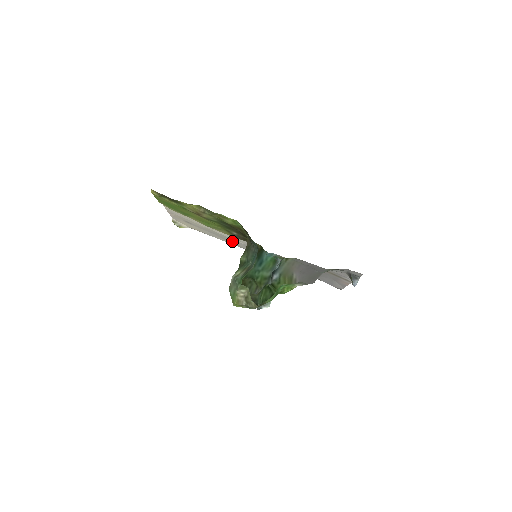
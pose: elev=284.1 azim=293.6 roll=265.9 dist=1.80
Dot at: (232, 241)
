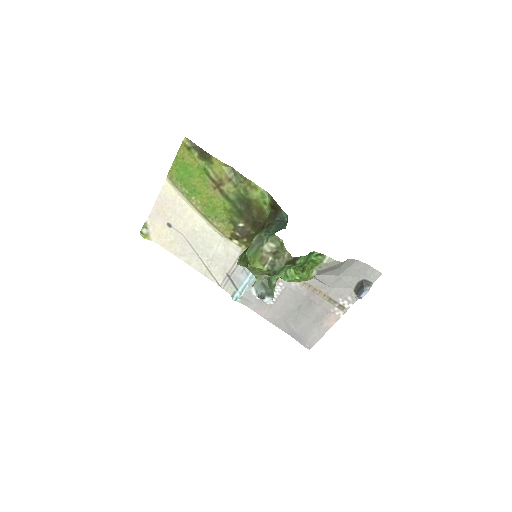
Dot at: (209, 260)
